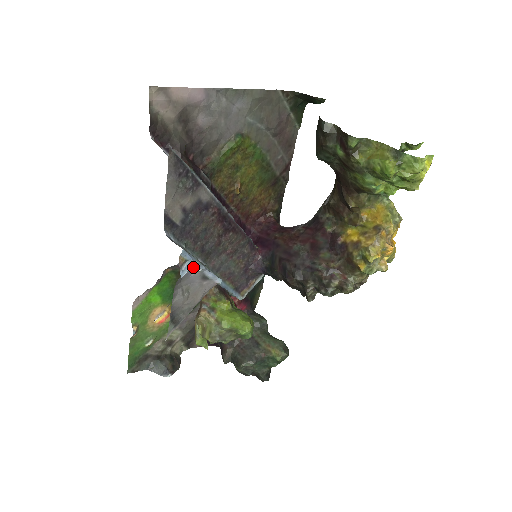
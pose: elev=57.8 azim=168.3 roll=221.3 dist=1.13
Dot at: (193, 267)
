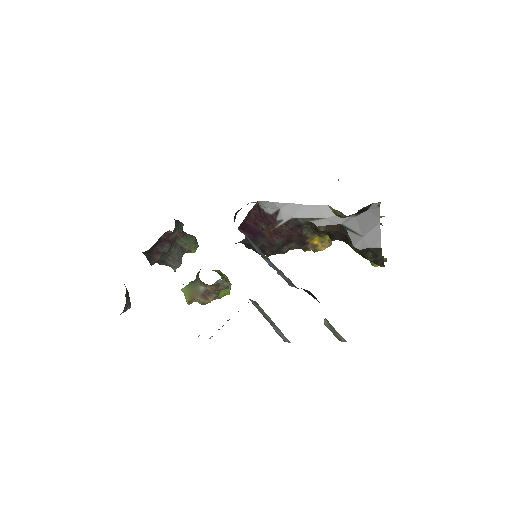
Dot at: occluded
